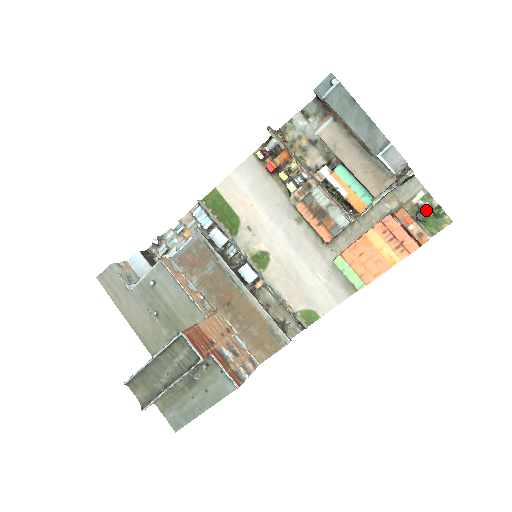
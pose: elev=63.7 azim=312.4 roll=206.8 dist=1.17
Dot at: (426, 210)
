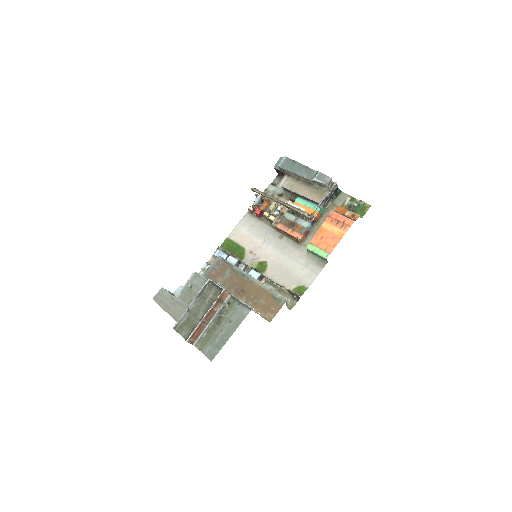
Dot at: (354, 205)
